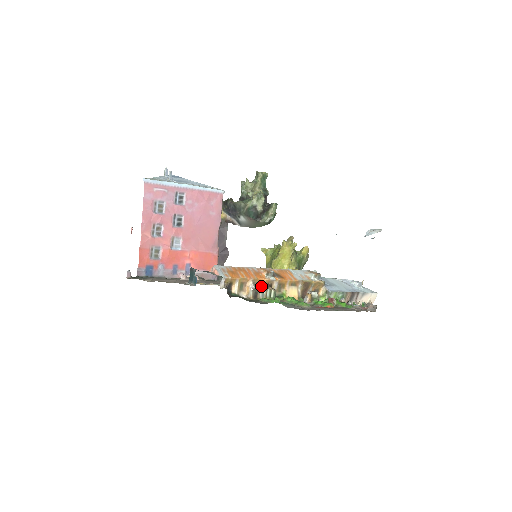
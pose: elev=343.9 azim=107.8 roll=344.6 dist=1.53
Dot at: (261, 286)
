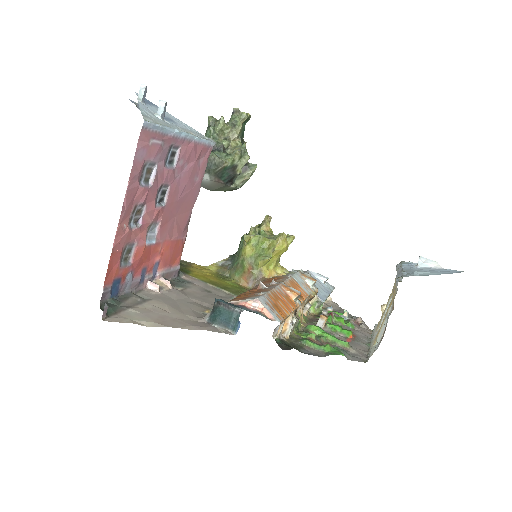
Dot at: (293, 317)
